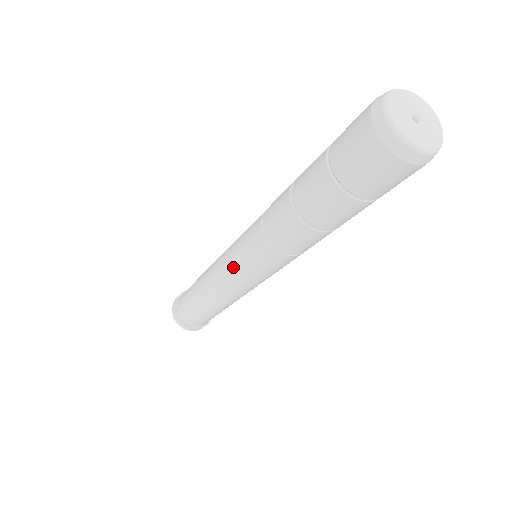
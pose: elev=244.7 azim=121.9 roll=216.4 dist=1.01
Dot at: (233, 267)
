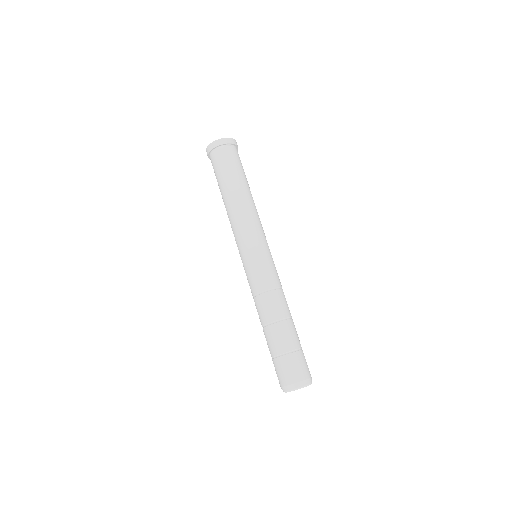
Dot at: (240, 255)
